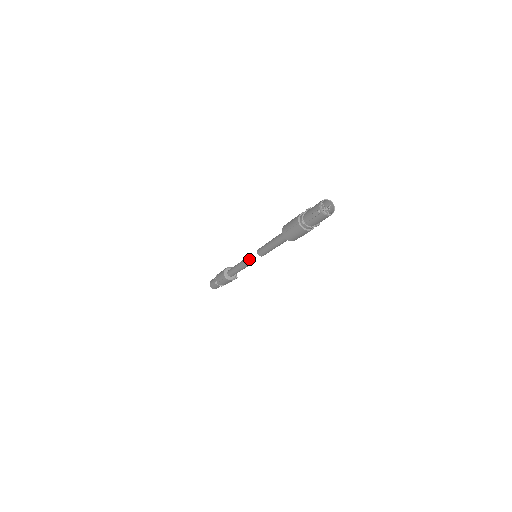
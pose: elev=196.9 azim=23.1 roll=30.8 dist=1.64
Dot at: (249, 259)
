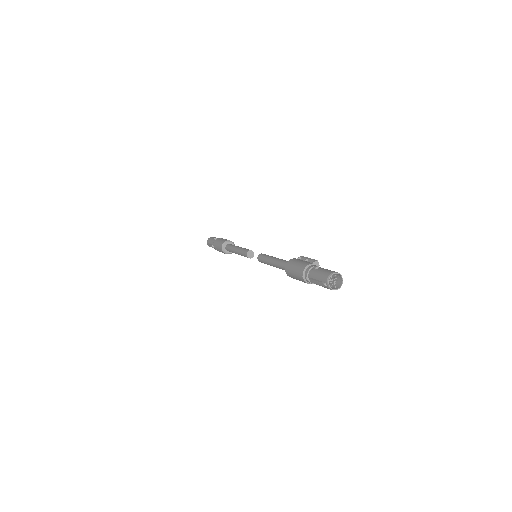
Dot at: (249, 254)
